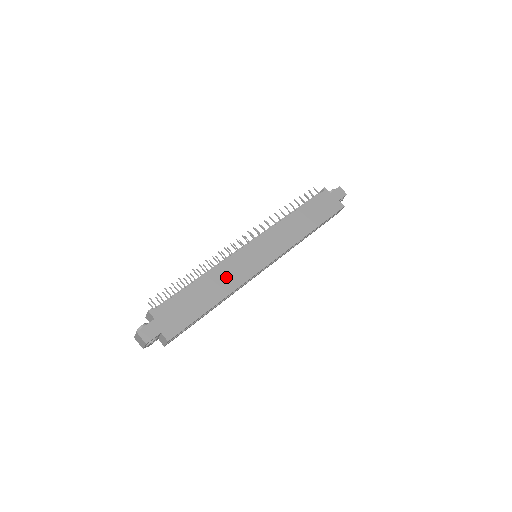
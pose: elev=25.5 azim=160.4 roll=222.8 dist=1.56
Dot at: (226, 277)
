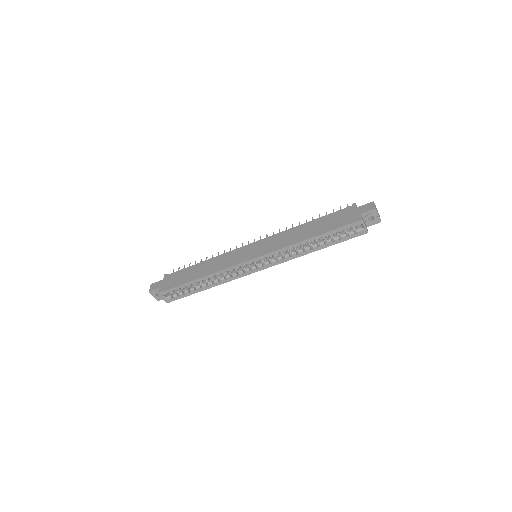
Dot at: (217, 263)
